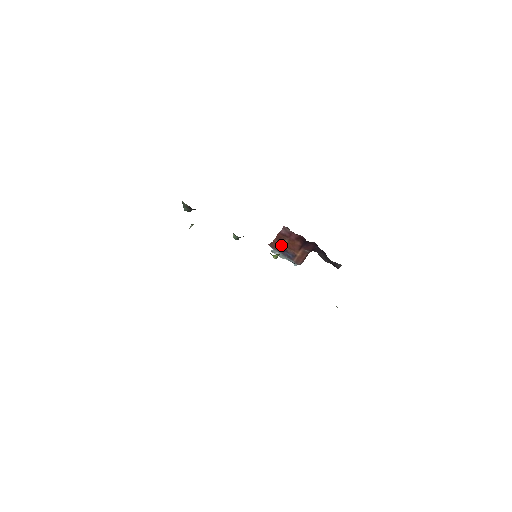
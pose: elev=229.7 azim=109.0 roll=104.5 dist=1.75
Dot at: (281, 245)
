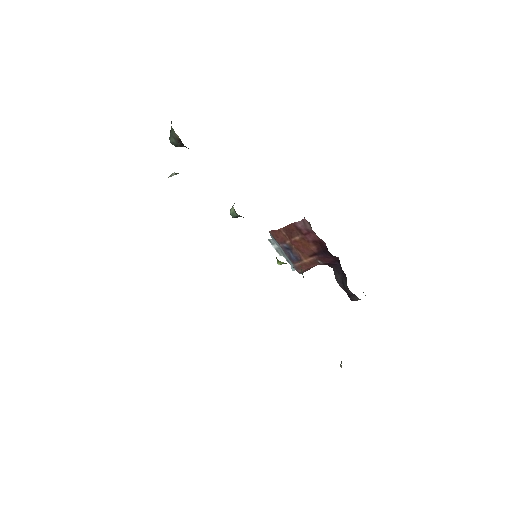
Dot at: (287, 239)
